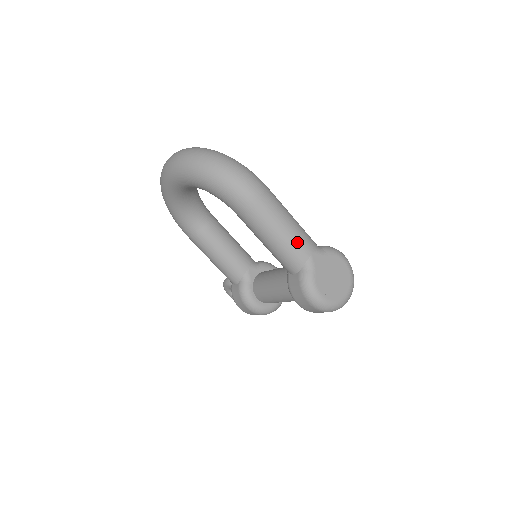
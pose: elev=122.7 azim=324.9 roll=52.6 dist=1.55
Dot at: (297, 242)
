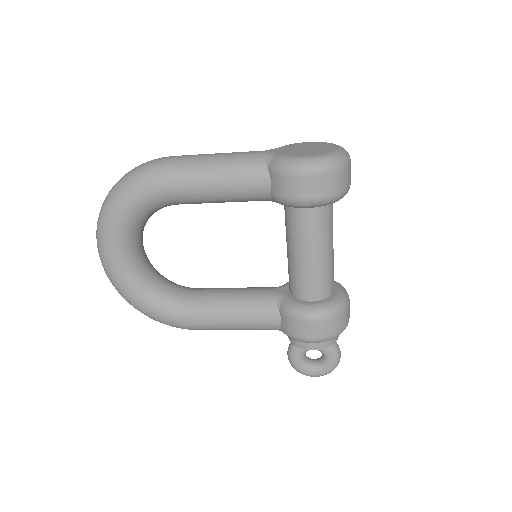
Dot at: (238, 155)
